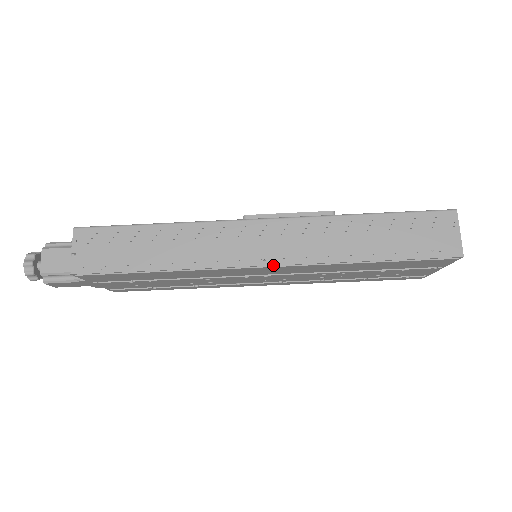
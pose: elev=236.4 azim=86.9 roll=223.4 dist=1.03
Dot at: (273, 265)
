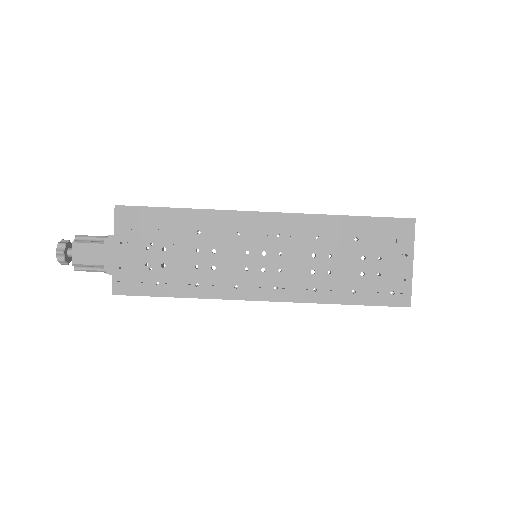
Dot at: (272, 212)
